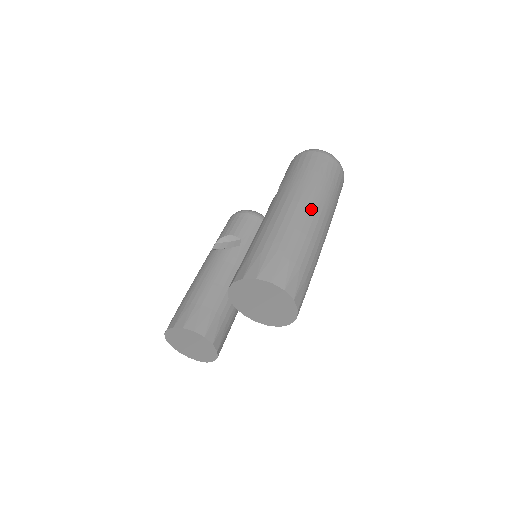
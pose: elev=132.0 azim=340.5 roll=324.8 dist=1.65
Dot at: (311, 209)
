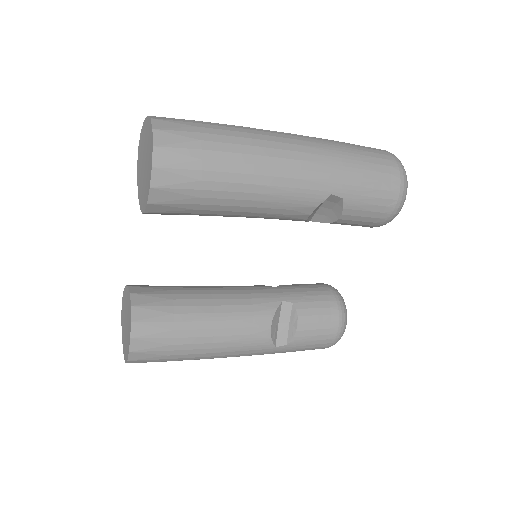
Dot at: (286, 133)
